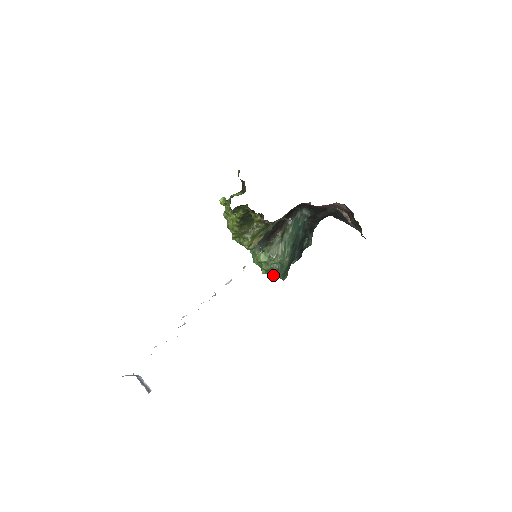
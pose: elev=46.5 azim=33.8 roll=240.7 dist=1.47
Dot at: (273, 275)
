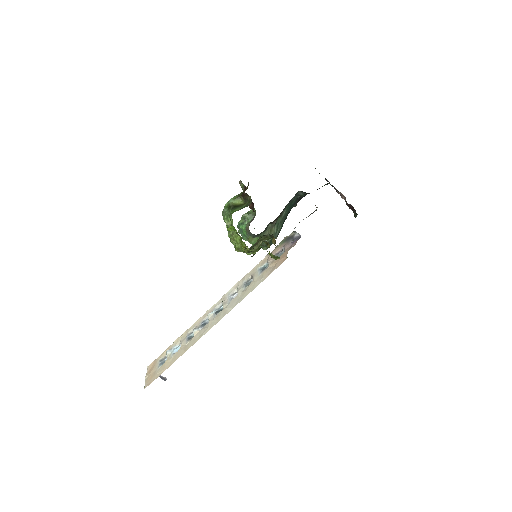
Dot at: occluded
